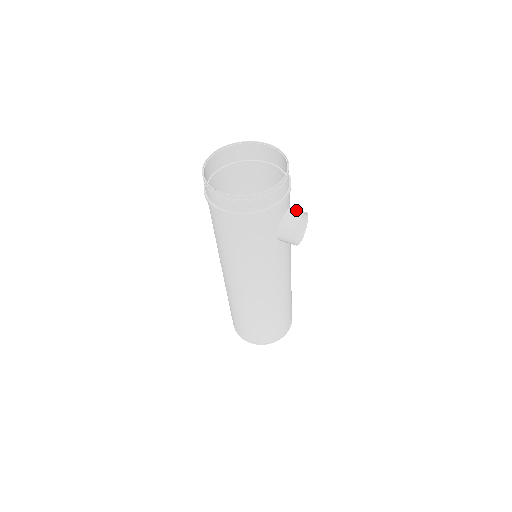
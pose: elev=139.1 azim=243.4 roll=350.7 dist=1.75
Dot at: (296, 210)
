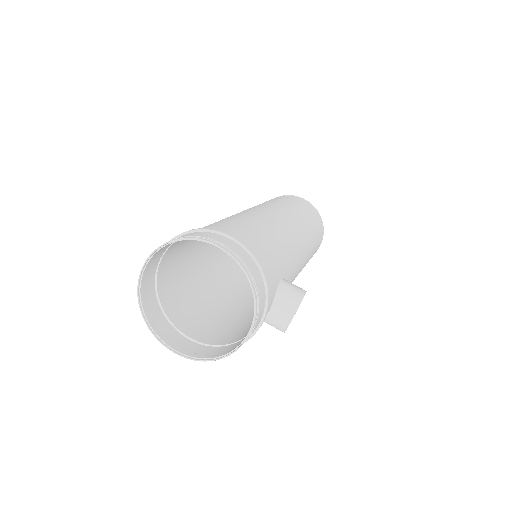
Dot at: (284, 305)
